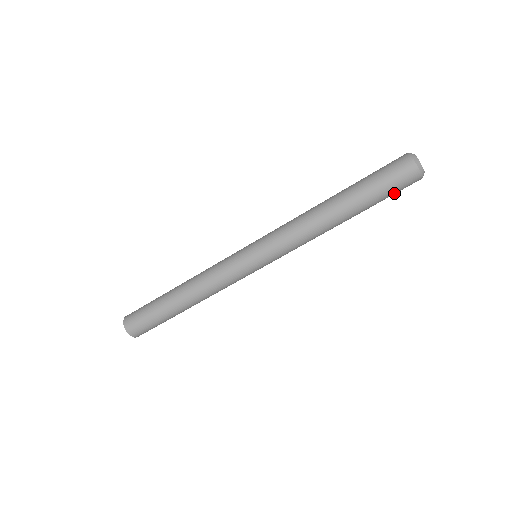
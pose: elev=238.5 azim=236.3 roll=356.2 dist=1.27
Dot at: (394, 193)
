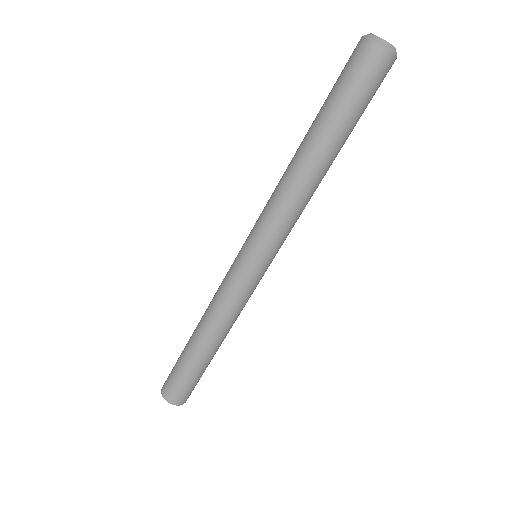
Dot at: (364, 91)
